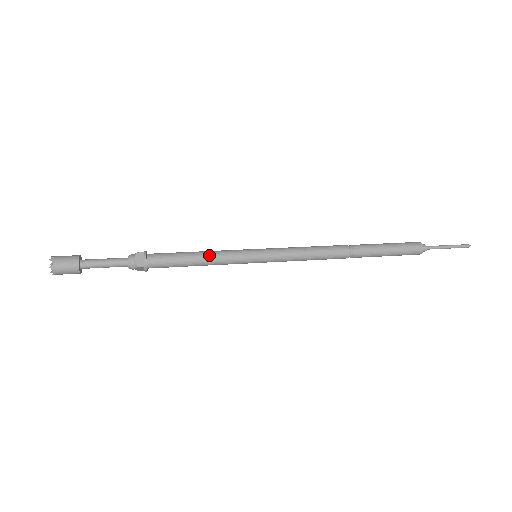
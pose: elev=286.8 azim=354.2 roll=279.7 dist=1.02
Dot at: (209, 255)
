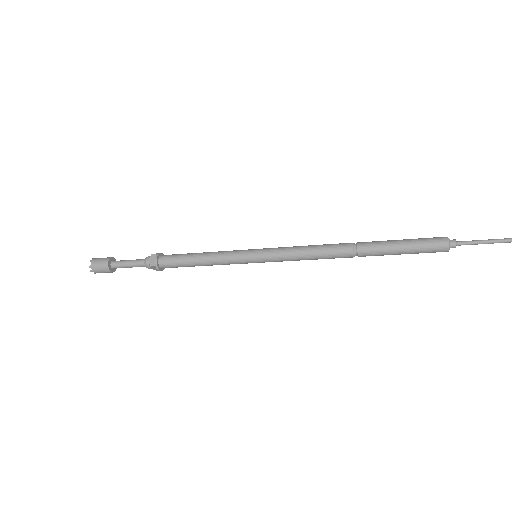
Dot at: (210, 255)
